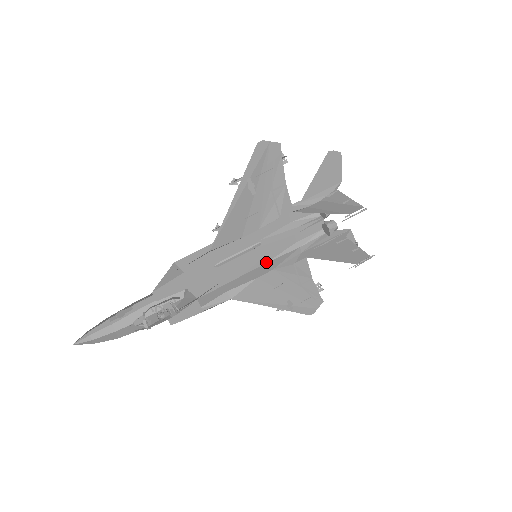
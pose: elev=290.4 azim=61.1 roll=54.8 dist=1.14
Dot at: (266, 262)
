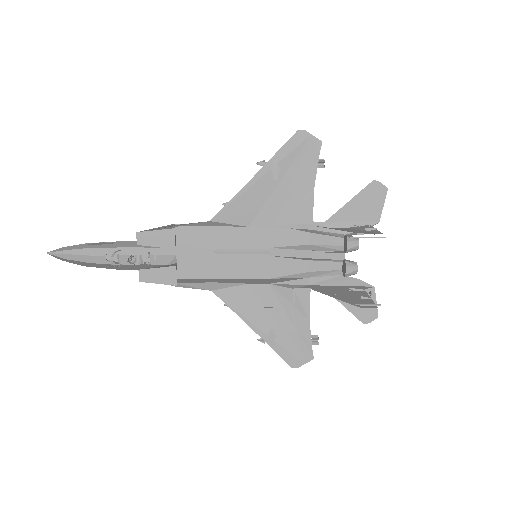
Dot at: (268, 278)
